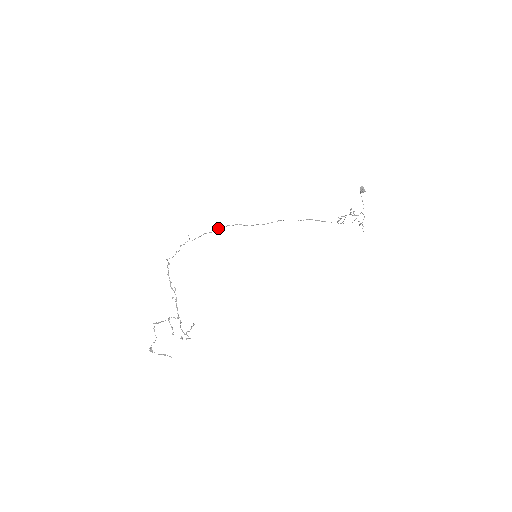
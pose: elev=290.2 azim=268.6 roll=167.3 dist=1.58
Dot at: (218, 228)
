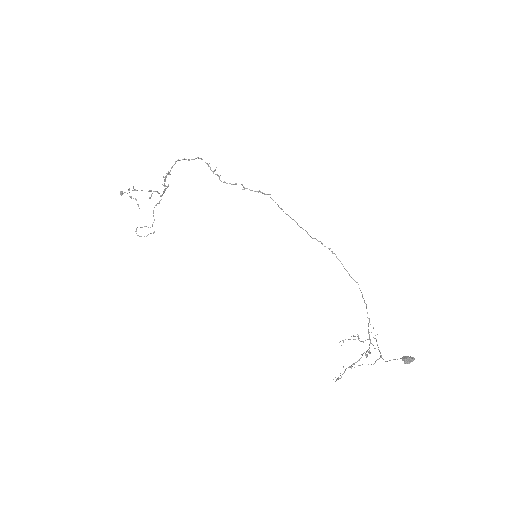
Dot at: (258, 191)
